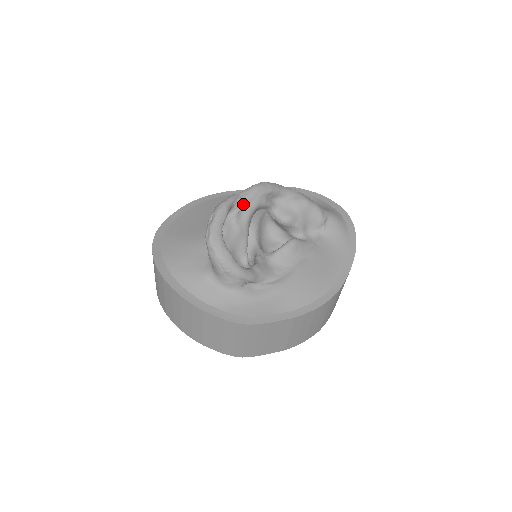
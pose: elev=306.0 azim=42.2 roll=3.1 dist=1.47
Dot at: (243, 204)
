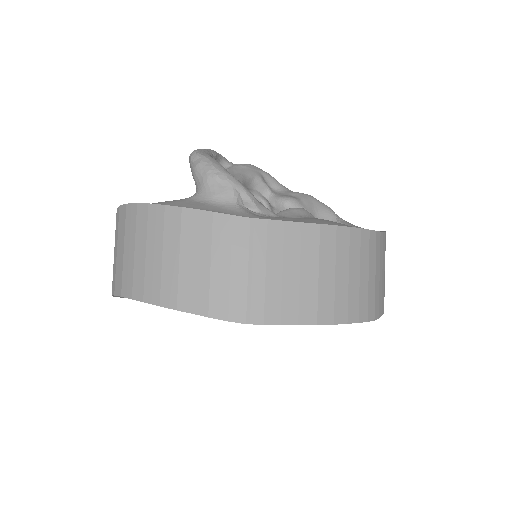
Dot at: (235, 166)
